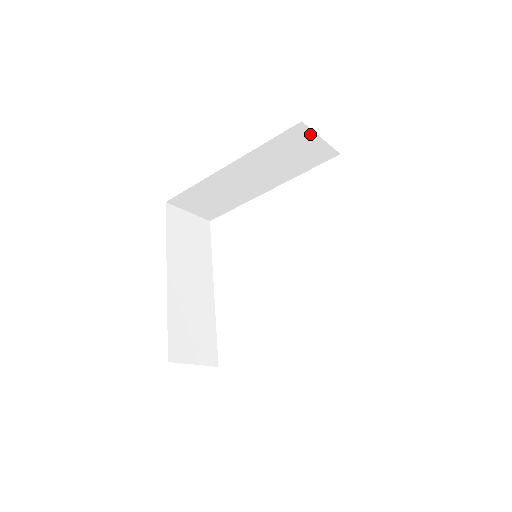
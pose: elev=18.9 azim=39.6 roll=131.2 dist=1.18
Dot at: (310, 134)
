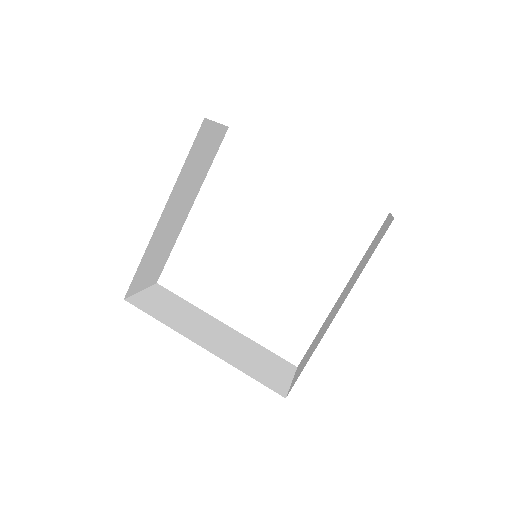
Dot at: (210, 125)
